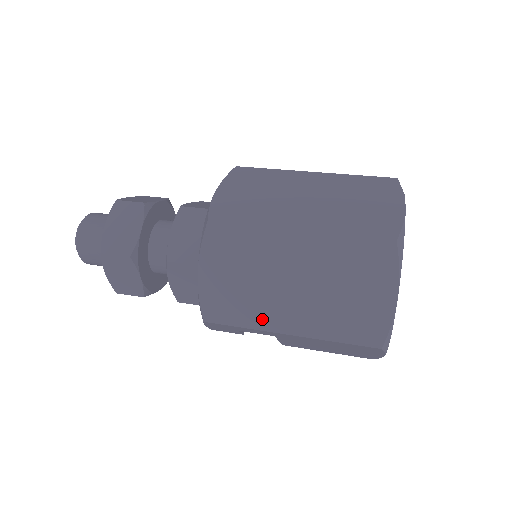
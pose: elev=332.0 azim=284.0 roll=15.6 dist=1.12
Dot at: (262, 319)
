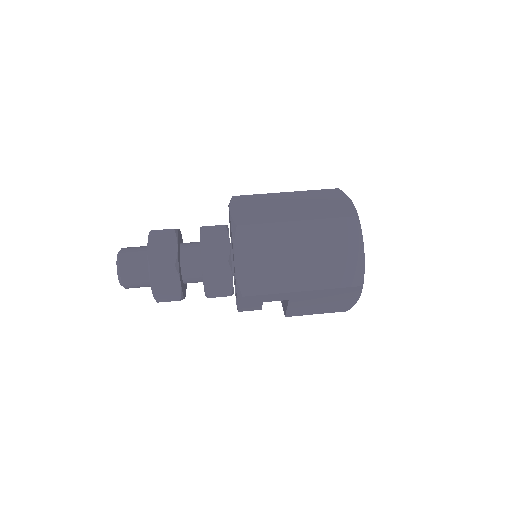
Dot at: (283, 285)
